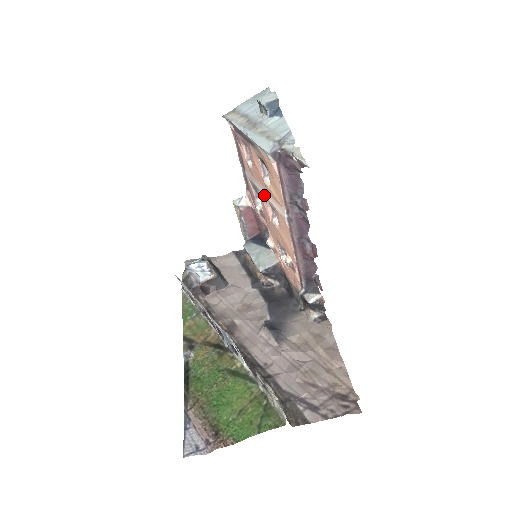
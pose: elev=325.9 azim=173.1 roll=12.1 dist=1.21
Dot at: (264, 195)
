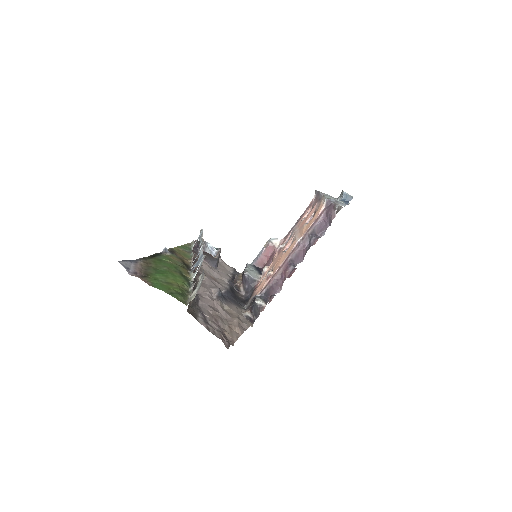
Dot at: (295, 233)
